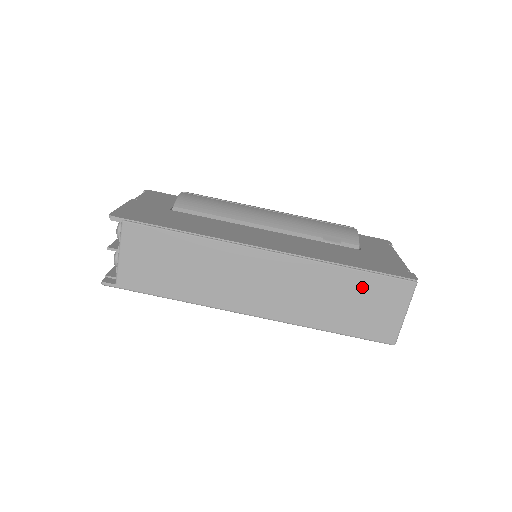
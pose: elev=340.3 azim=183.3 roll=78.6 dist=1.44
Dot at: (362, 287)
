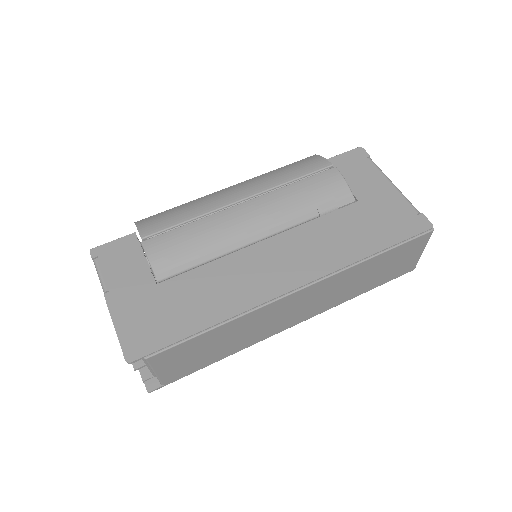
Dot at: (387, 259)
